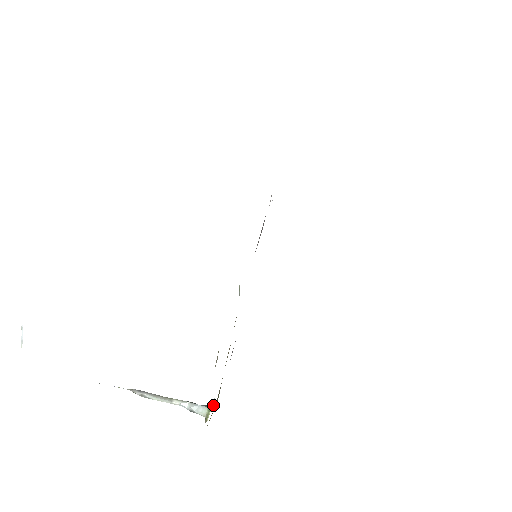
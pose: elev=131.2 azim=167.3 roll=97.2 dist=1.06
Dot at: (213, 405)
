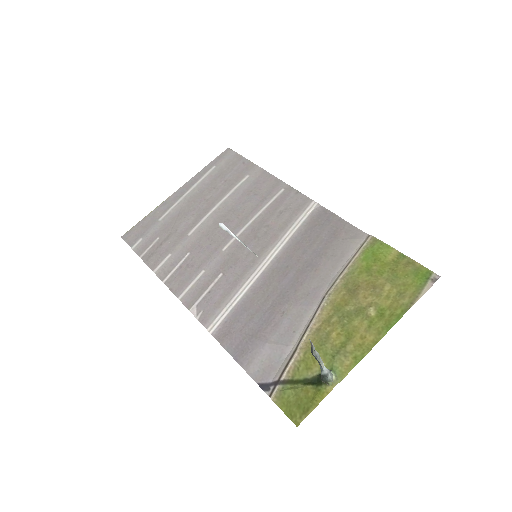
Dot at: occluded
